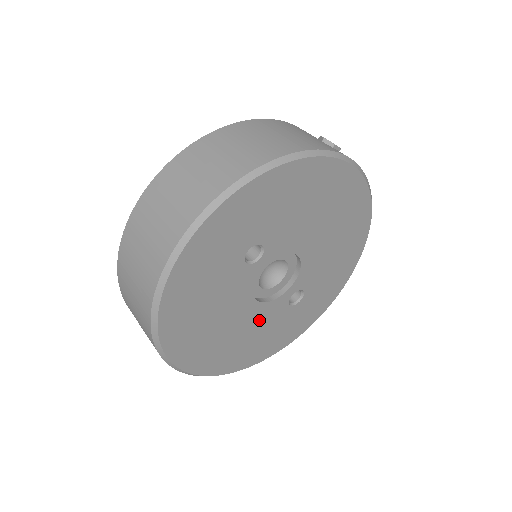
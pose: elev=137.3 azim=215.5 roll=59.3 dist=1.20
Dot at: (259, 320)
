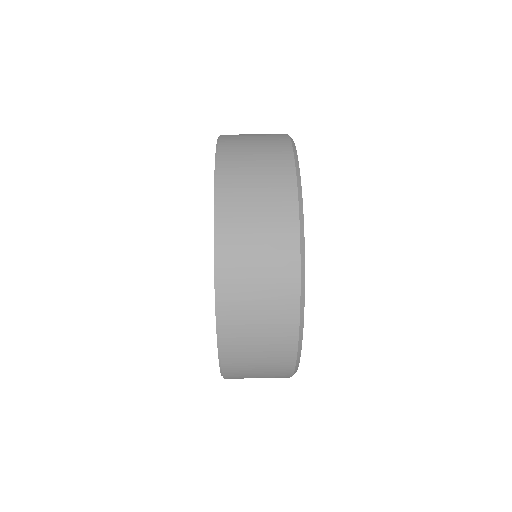
Dot at: occluded
